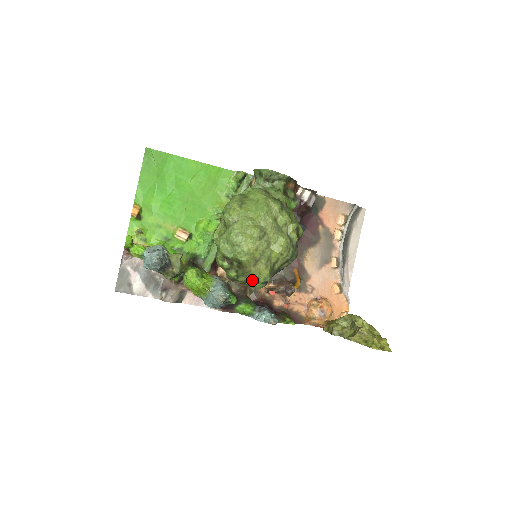
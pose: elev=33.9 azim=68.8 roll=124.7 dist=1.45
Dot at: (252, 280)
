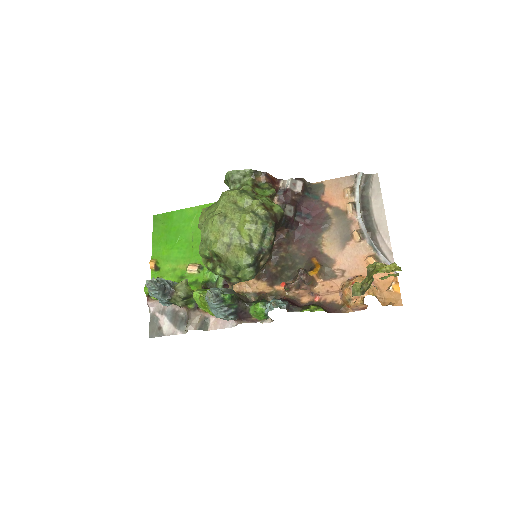
Dot at: (238, 269)
